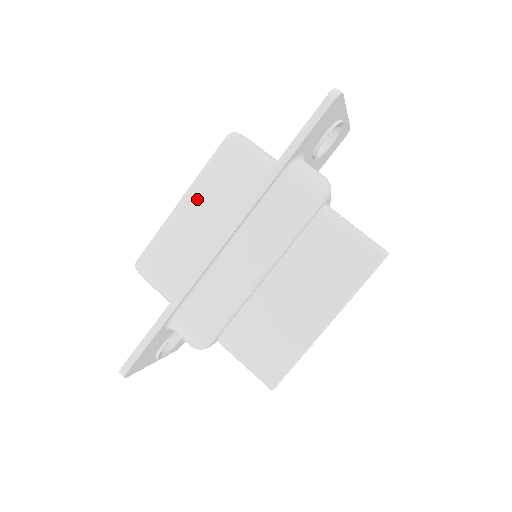
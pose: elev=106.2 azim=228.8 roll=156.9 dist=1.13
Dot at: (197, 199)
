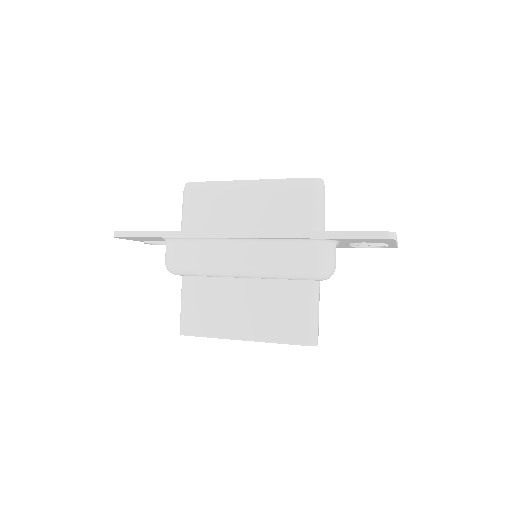
Dot at: (258, 192)
